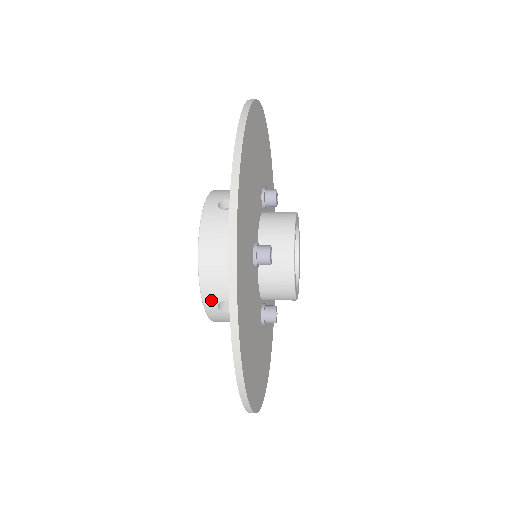
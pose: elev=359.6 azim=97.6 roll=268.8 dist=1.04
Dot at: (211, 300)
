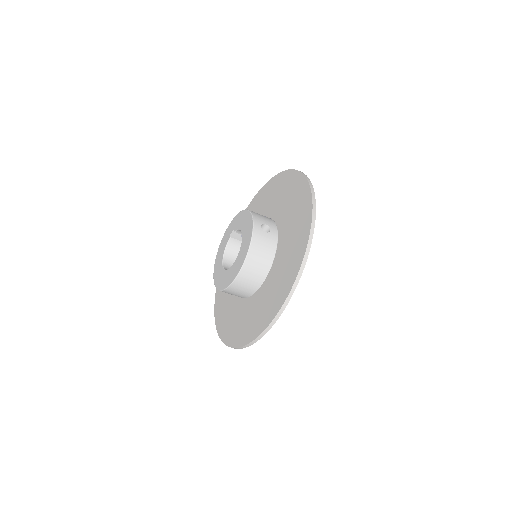
Dot at: (258, 221)
